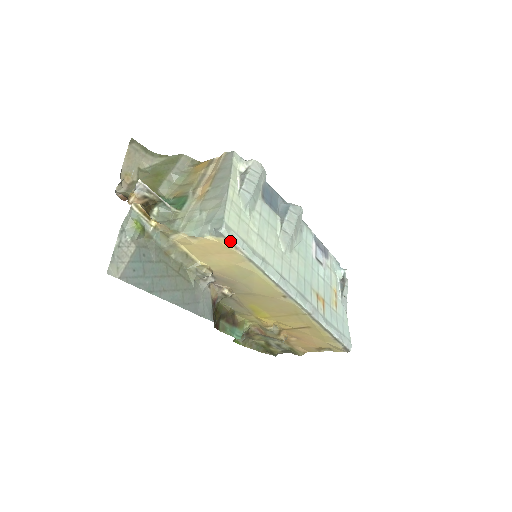
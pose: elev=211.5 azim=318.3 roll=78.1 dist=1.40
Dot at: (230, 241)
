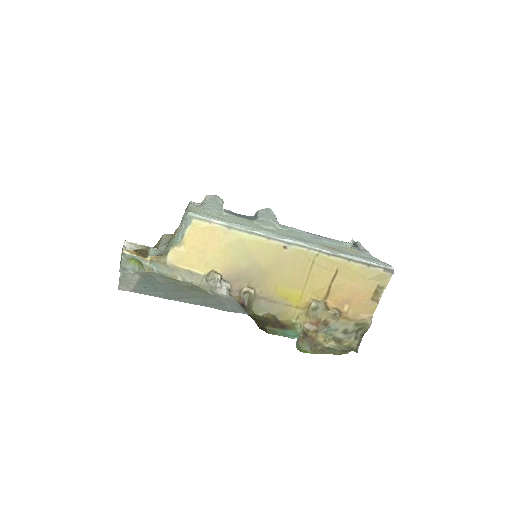
Dot at: (201, 219)
